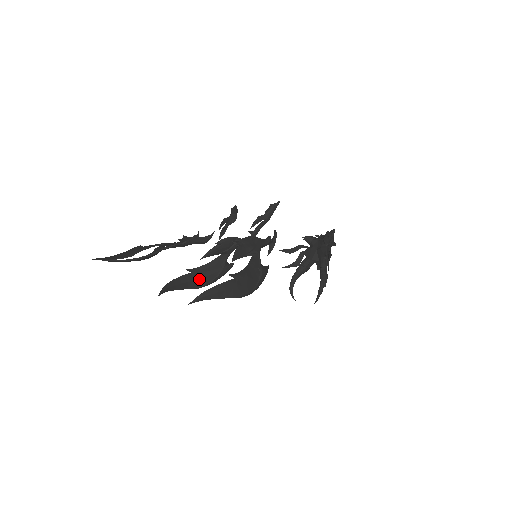
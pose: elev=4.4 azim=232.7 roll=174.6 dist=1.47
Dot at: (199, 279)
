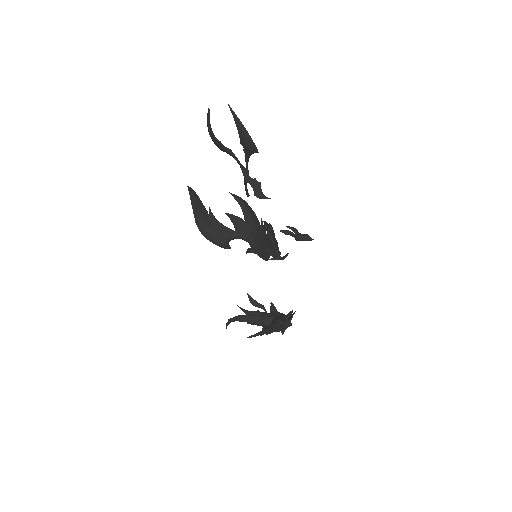
Dot at: (206, 223)
